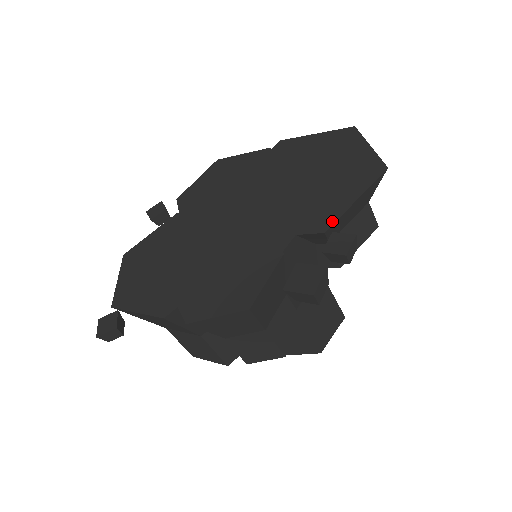
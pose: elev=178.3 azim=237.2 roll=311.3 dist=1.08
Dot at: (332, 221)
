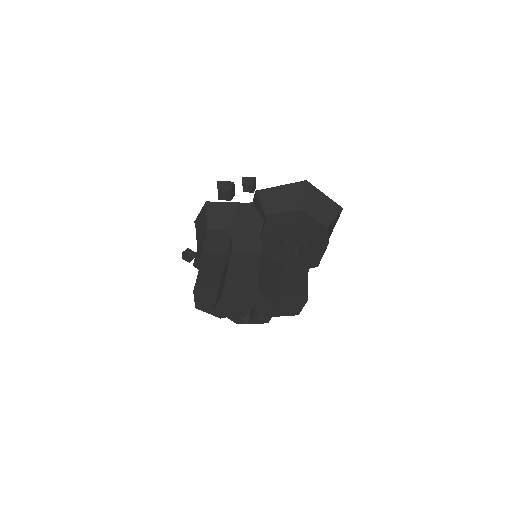
Dot at: (264, 190)
